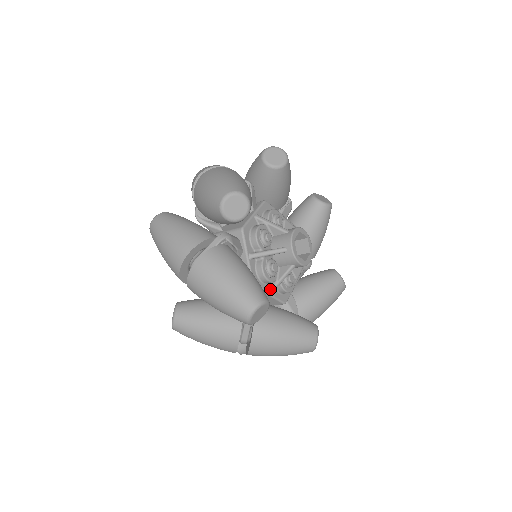
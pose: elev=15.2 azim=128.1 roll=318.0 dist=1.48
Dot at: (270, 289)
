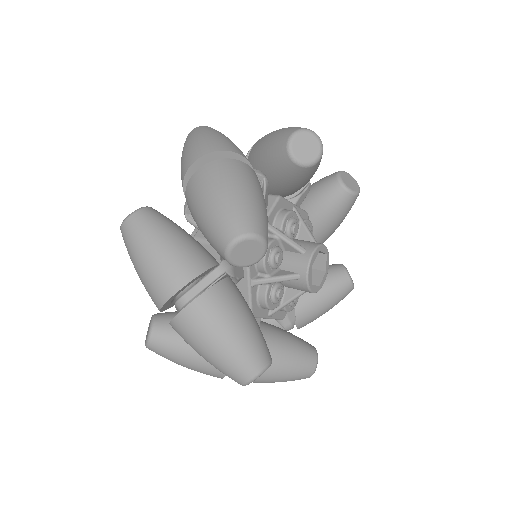
Dot at: occluded
